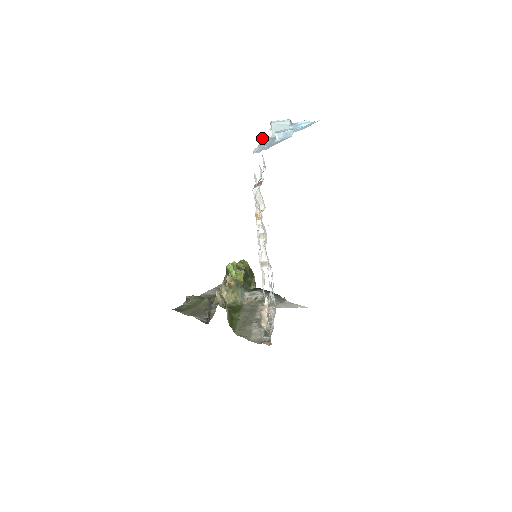
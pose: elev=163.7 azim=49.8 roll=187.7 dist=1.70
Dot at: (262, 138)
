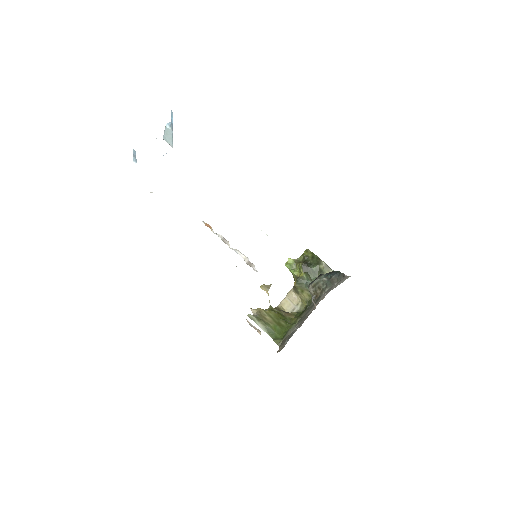
Dot at: occluded
